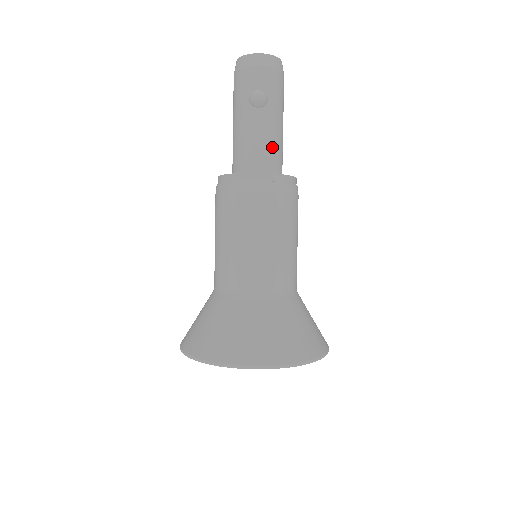
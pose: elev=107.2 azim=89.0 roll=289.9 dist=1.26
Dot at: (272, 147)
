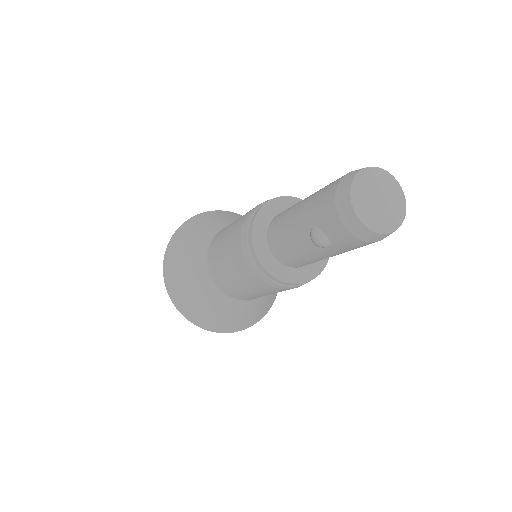
Dot at: (304, 260)
